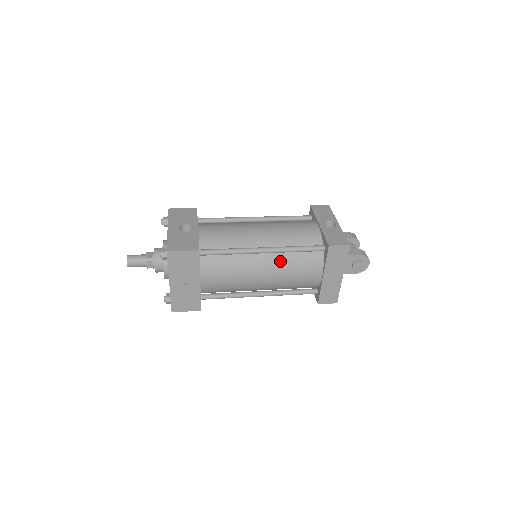
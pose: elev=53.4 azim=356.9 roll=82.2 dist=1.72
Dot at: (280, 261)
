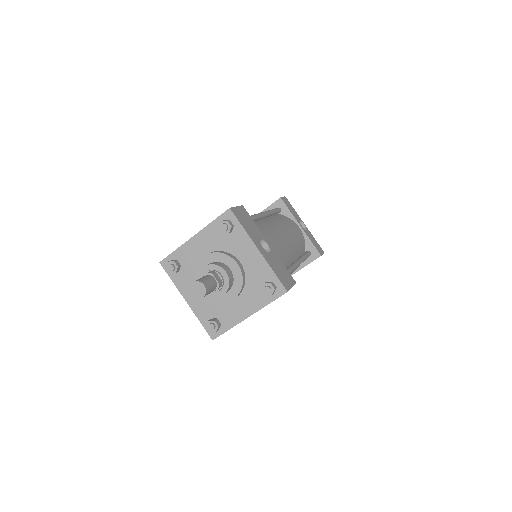
Dot at: occluded
